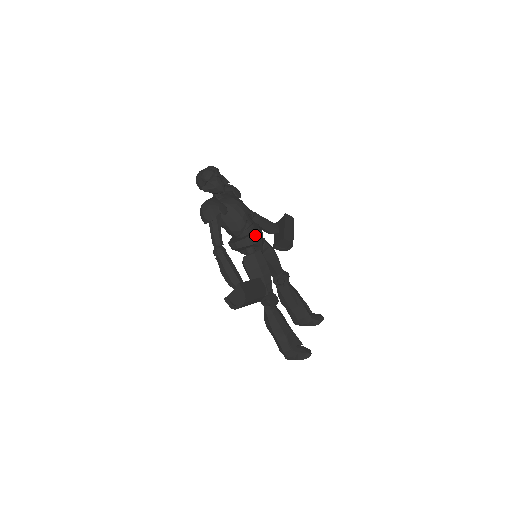
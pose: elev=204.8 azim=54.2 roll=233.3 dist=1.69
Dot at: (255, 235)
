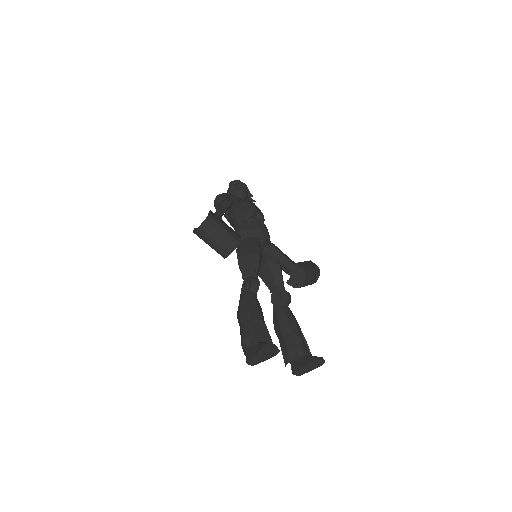
Dot at: (257, 225)
